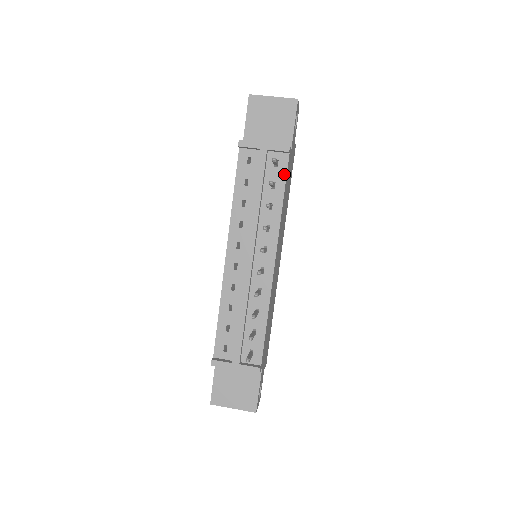
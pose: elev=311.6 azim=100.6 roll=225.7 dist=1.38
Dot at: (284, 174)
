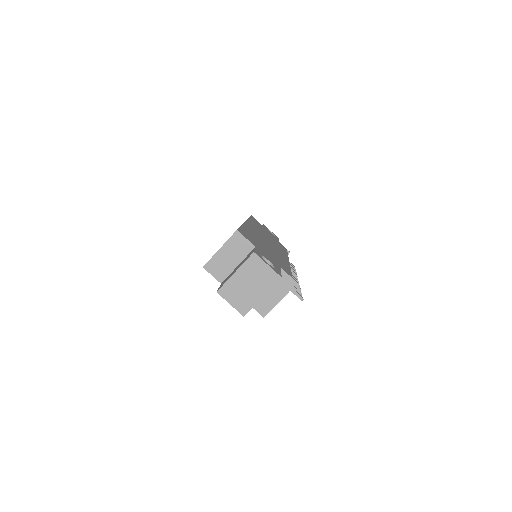
Dot at: occluded
